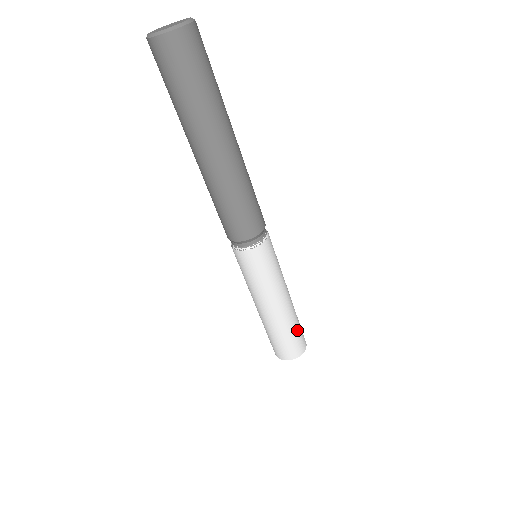
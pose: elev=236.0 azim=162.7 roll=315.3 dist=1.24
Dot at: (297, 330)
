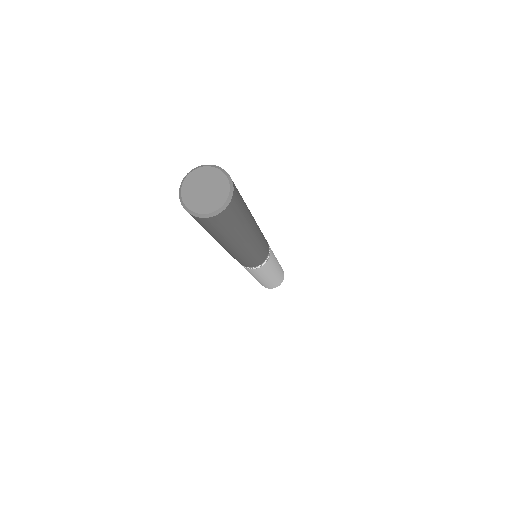
Dot at: (272, 284)
